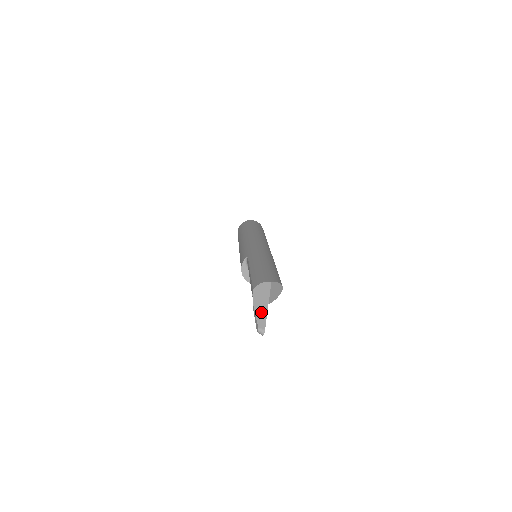
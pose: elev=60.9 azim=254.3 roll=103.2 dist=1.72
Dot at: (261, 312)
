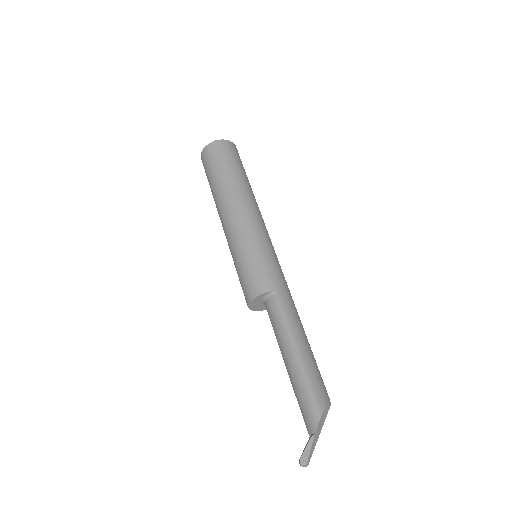
Dot at: (315, 444)
